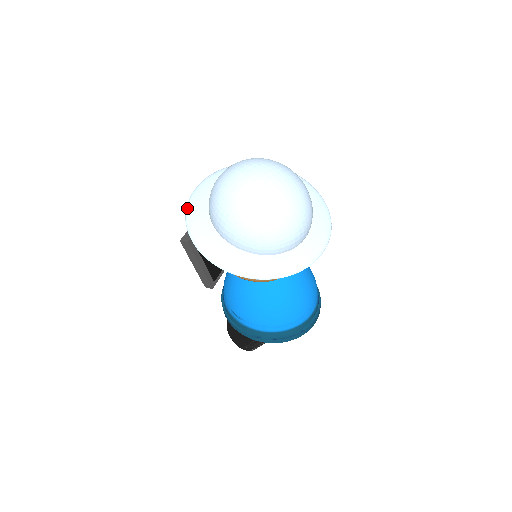
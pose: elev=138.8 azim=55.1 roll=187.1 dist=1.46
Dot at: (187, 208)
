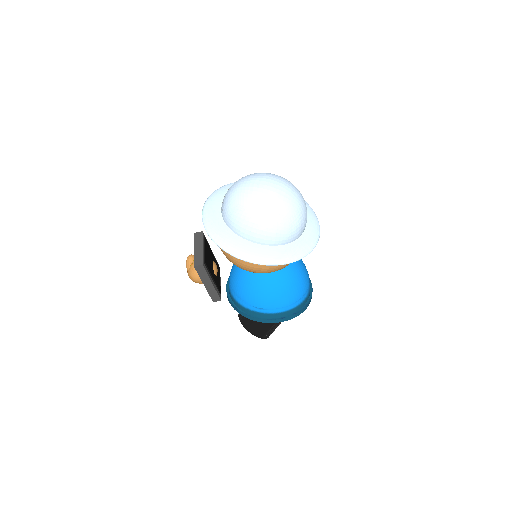
Dot at: (208, 232)
